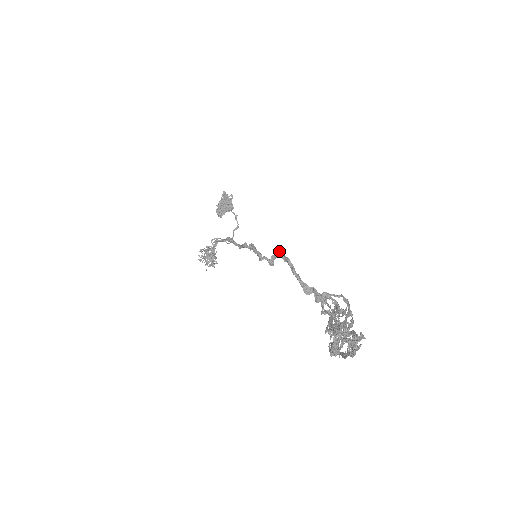
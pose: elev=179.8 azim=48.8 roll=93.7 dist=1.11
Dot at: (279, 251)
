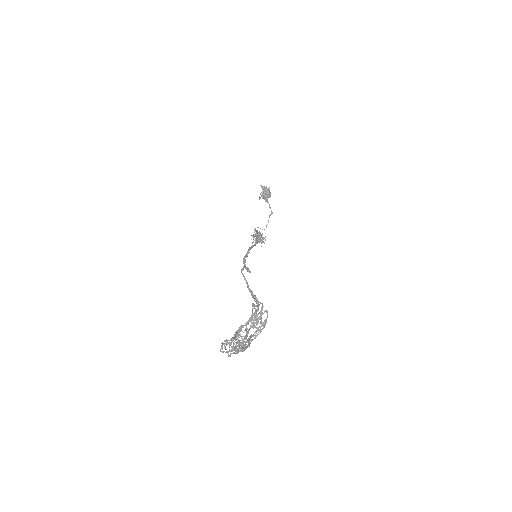
Dot at: (241, 272)
